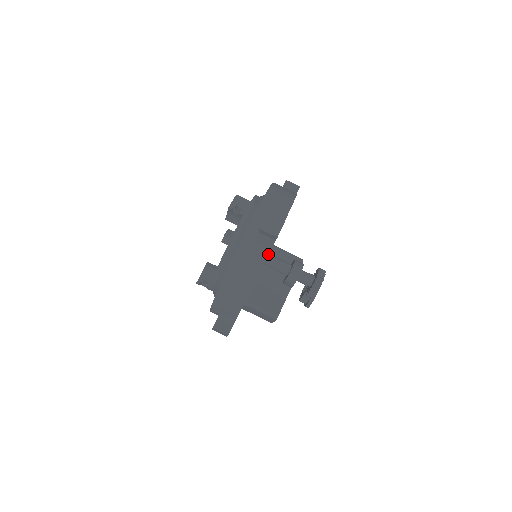
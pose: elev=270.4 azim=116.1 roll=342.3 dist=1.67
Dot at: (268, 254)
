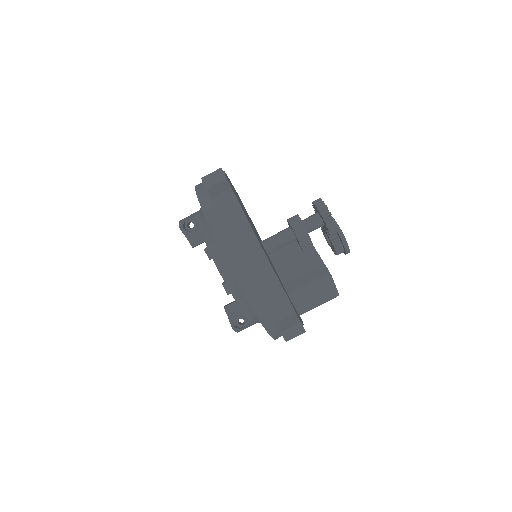
Dot at: (239, 205)
